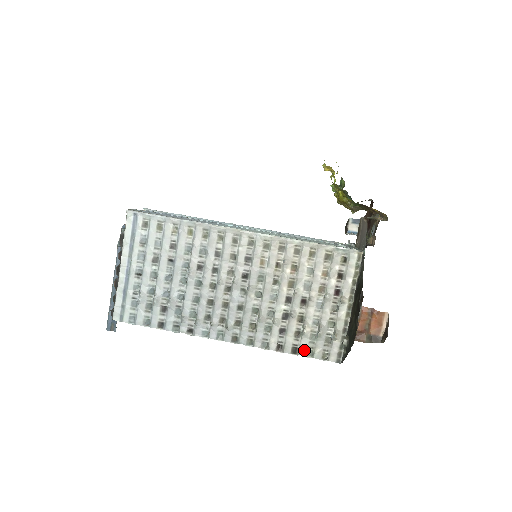
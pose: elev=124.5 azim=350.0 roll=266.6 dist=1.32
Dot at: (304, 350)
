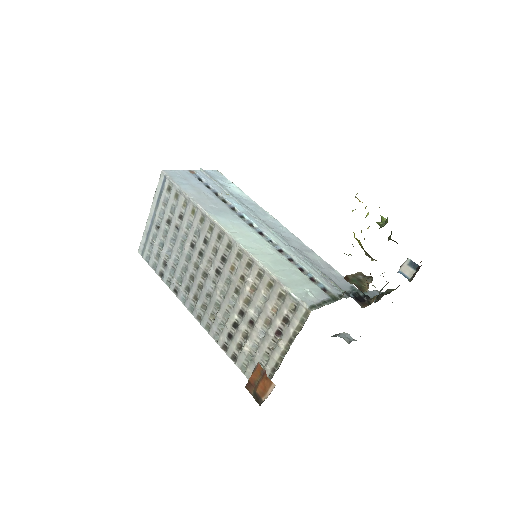
Dot at: (240, 363)
